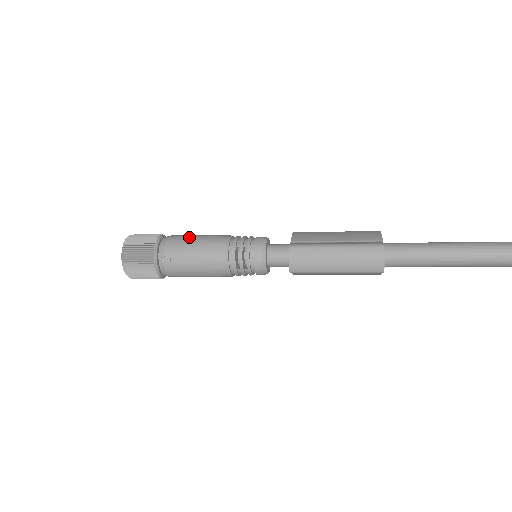
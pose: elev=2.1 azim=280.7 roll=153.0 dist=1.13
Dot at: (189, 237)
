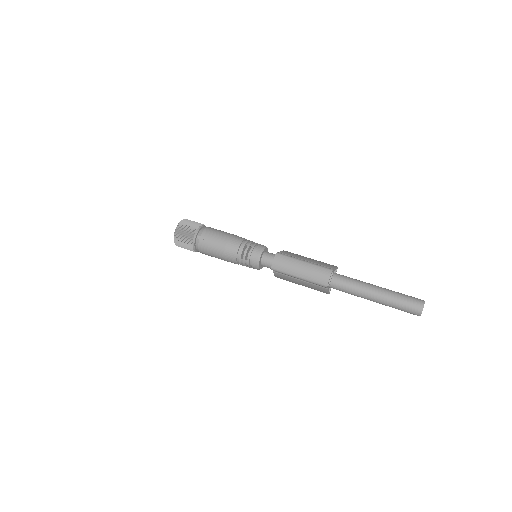
Dot at: (220, 231)
